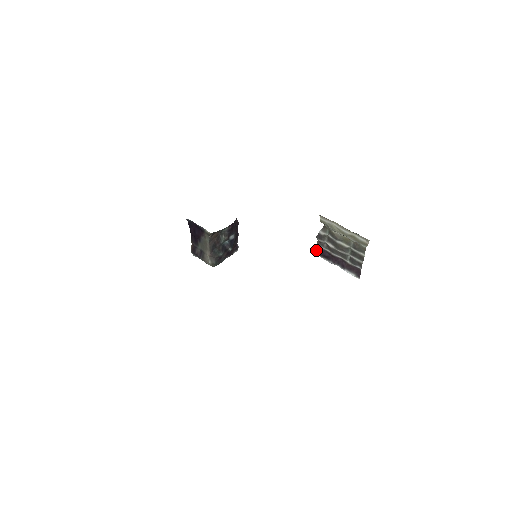
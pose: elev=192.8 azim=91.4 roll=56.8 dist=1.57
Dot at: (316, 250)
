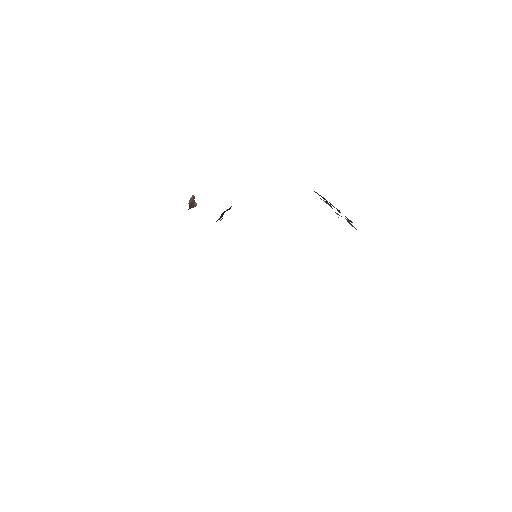
Dot at: occluded
